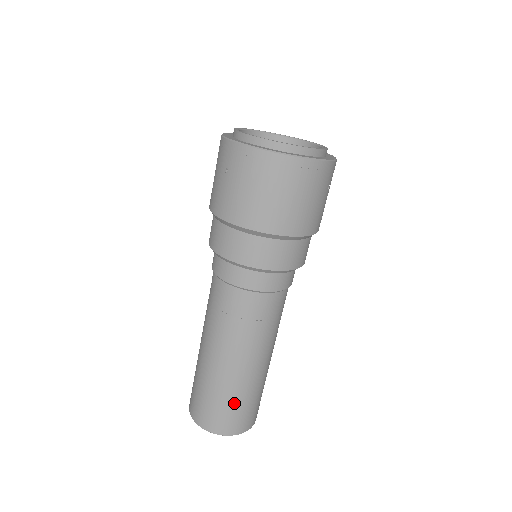
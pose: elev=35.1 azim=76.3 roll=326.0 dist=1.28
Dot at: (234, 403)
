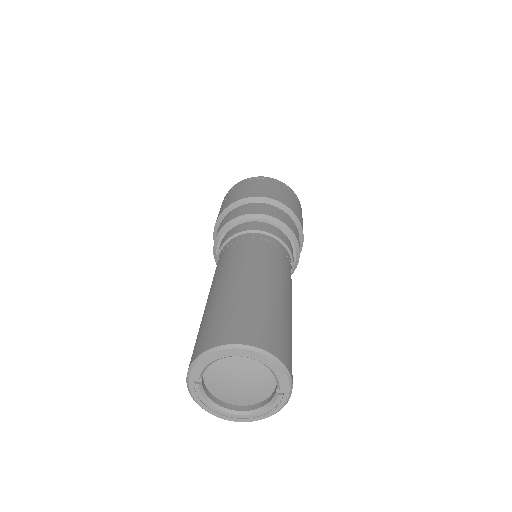
Dot at: (252, 308)
